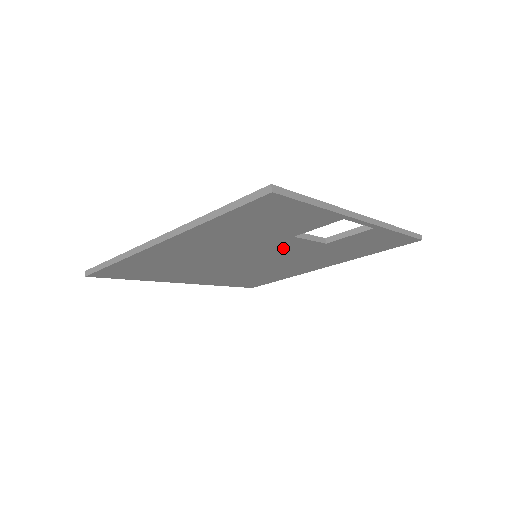
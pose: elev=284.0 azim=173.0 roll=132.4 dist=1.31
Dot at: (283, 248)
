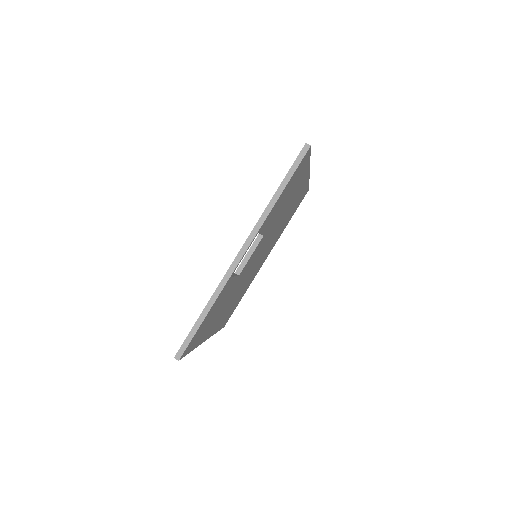
Dot at: (252, 259)
